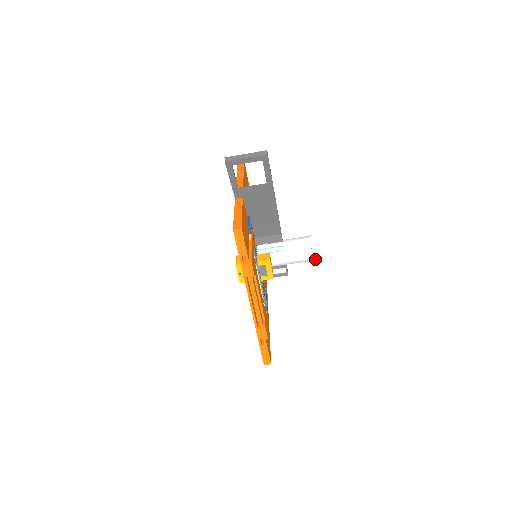
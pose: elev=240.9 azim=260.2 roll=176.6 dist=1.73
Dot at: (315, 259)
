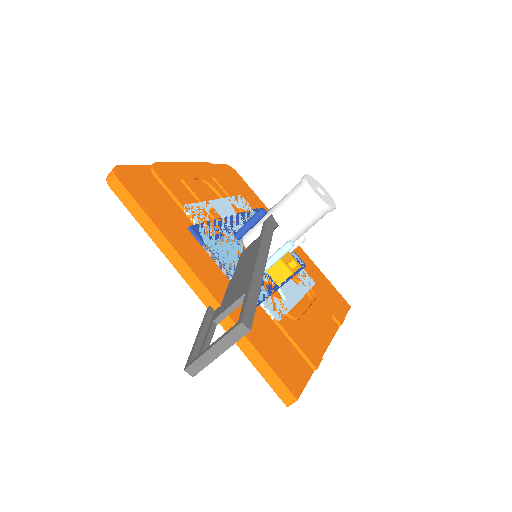
Dot at: (335, 206)
